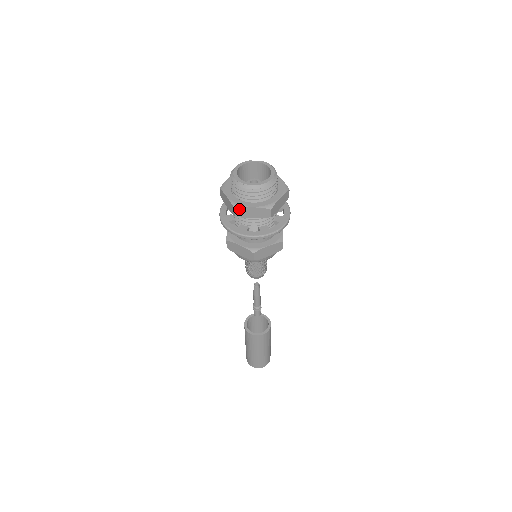
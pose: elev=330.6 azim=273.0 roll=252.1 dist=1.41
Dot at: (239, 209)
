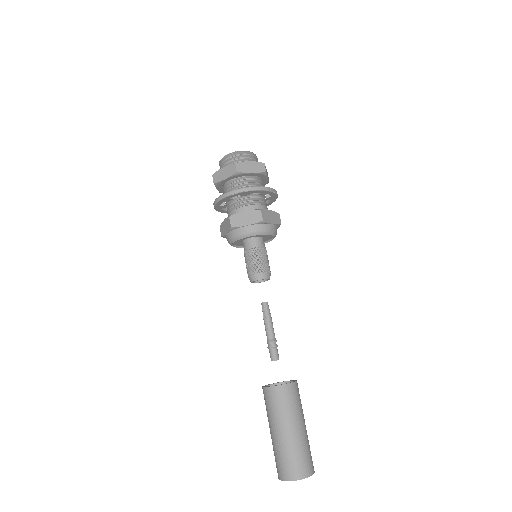
Dot at: (239, 164)
